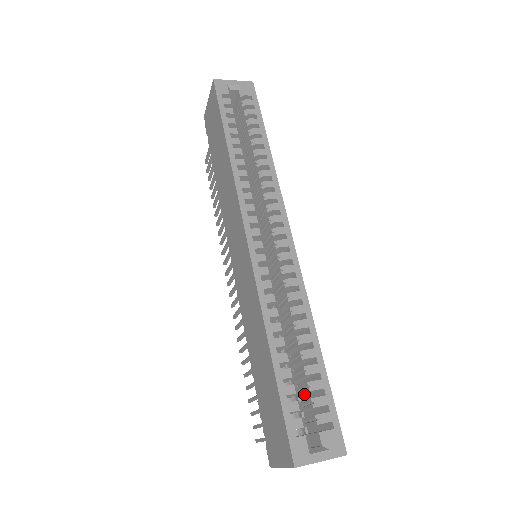
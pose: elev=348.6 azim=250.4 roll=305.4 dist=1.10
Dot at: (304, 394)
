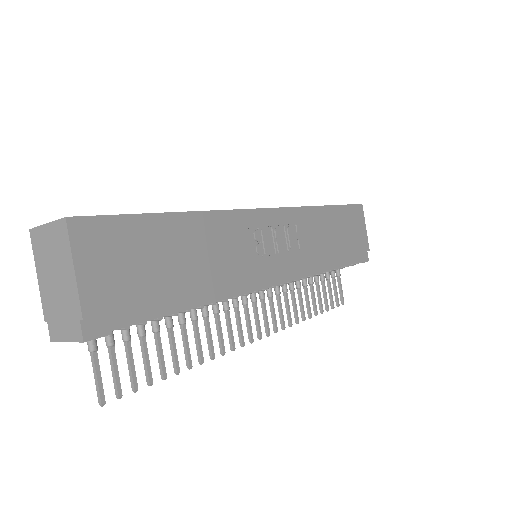
Dot at: occluded
